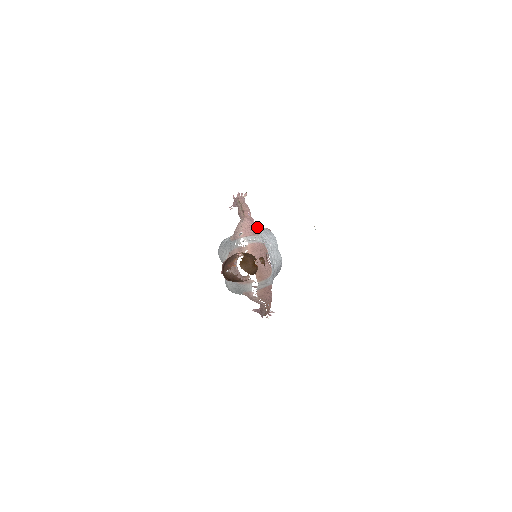
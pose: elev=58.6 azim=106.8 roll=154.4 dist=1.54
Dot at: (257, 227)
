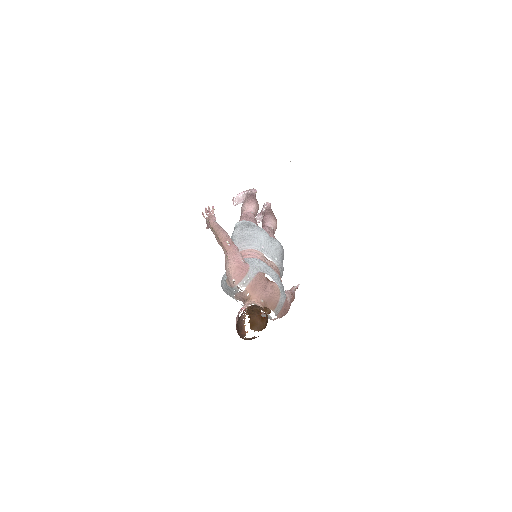
Dot at: (241, 235)
